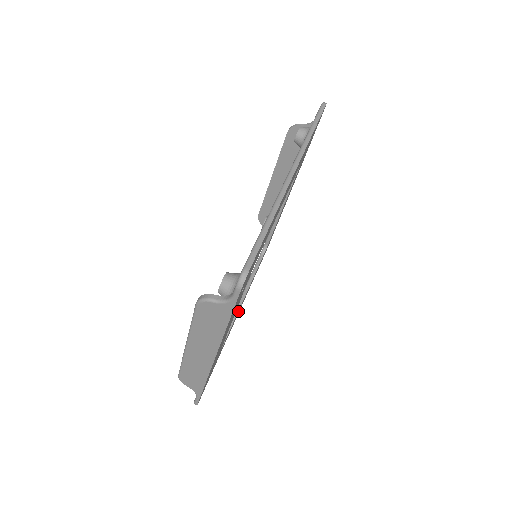
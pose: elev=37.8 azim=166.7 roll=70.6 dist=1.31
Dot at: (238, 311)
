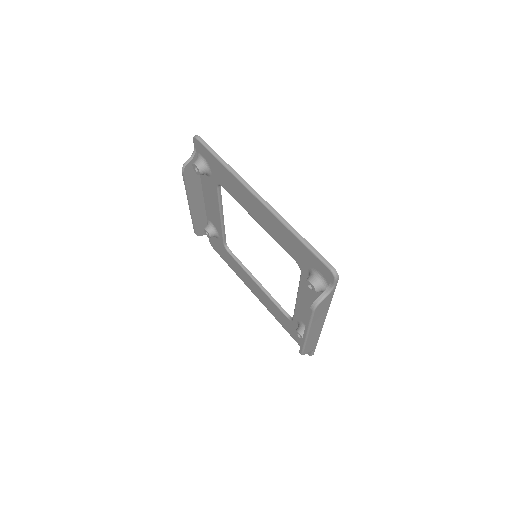
Dot at: (267, 292)
